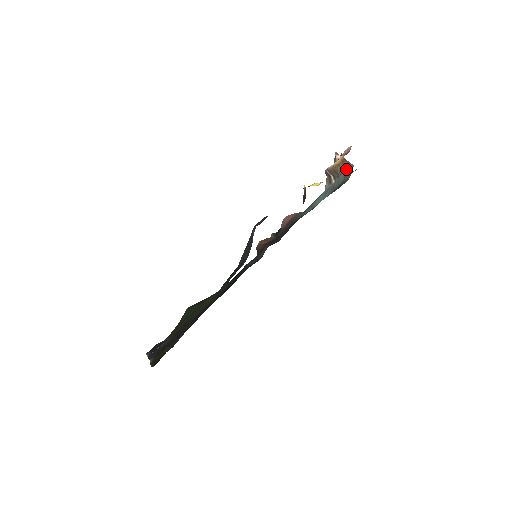
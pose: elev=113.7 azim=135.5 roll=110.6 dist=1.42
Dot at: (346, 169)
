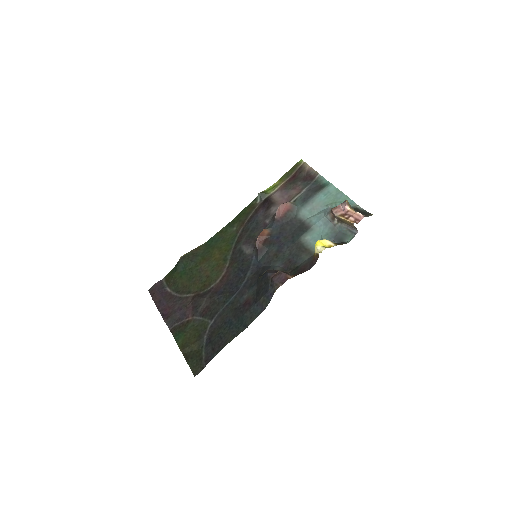
Dot at: (351, 226)
